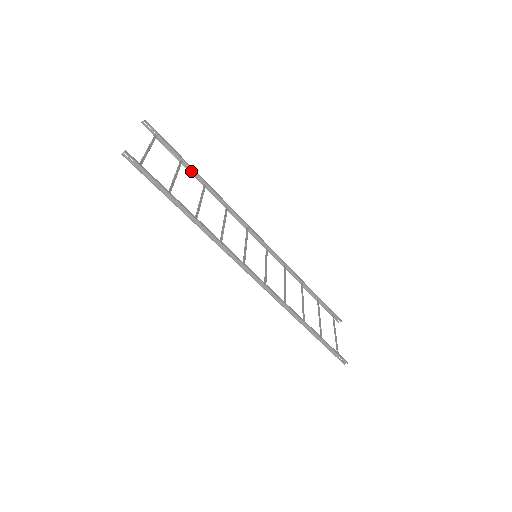
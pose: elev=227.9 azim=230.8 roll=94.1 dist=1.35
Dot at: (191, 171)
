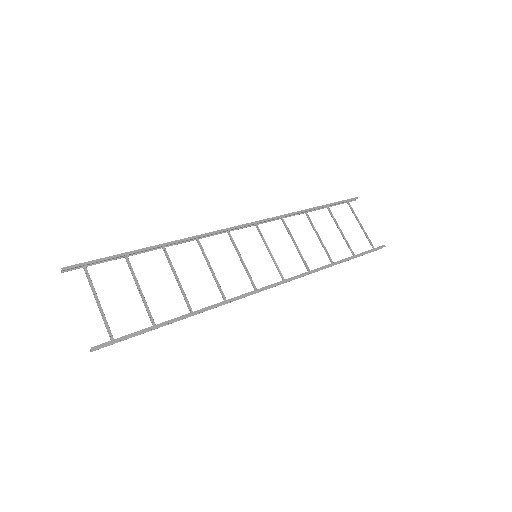
Dot at: (141, 251)
